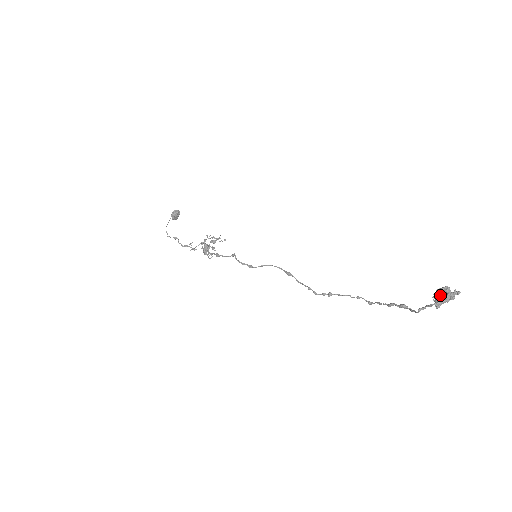
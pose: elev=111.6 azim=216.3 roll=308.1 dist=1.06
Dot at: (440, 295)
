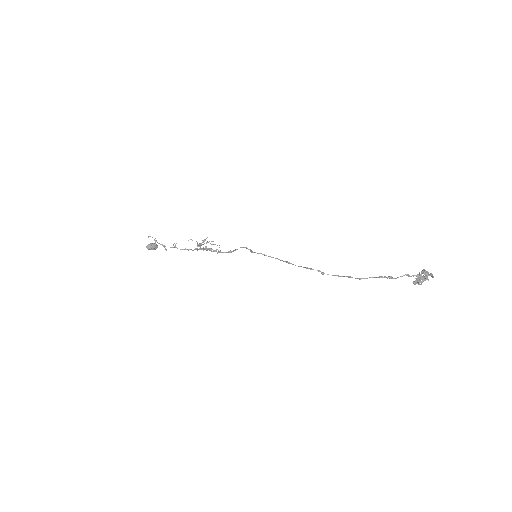
Dot at: (421, 275)
